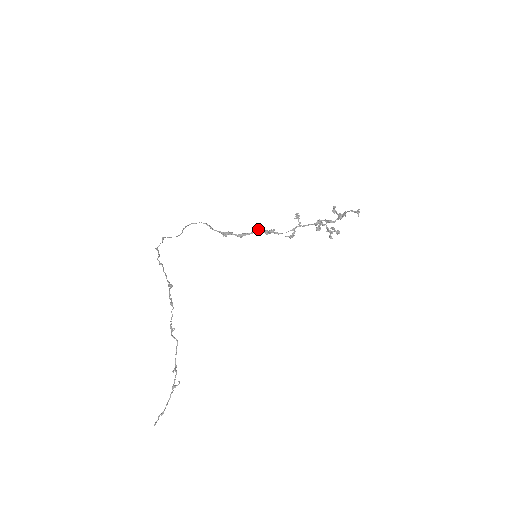
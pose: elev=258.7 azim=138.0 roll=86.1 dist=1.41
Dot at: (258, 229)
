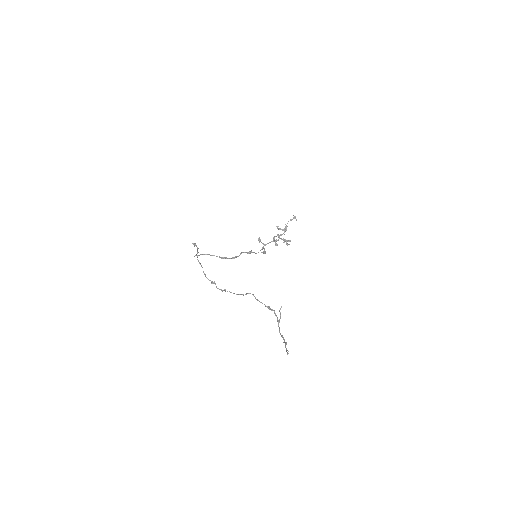
Dot at: (242, 252)
